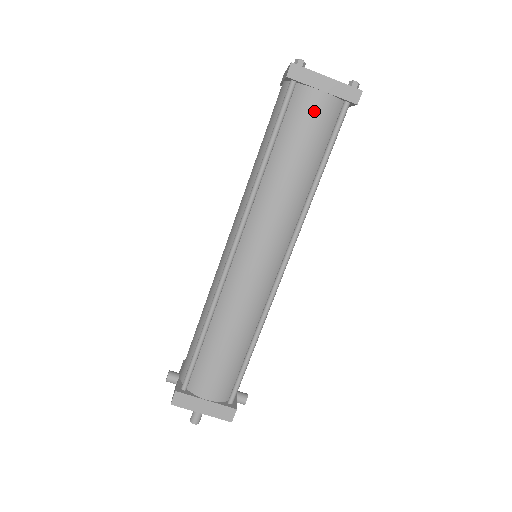
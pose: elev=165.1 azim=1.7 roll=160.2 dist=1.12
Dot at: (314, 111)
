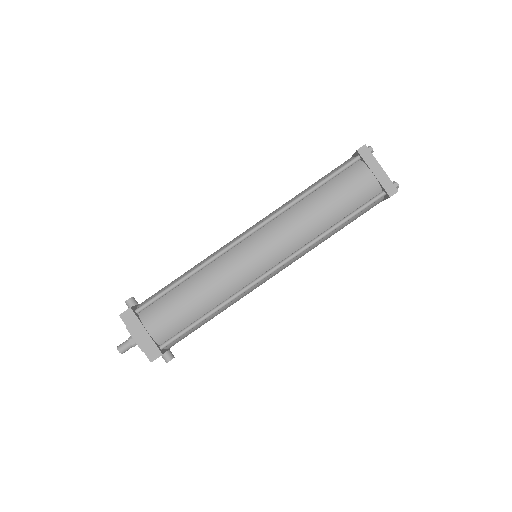
Dot at: (360, 182)
